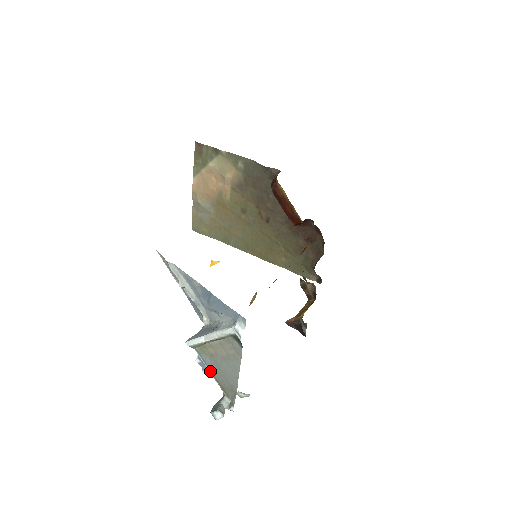
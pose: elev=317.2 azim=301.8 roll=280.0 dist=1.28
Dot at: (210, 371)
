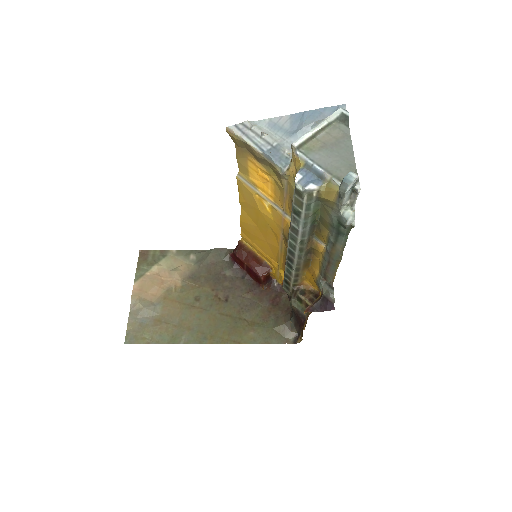
Dot at: (320, 167)
